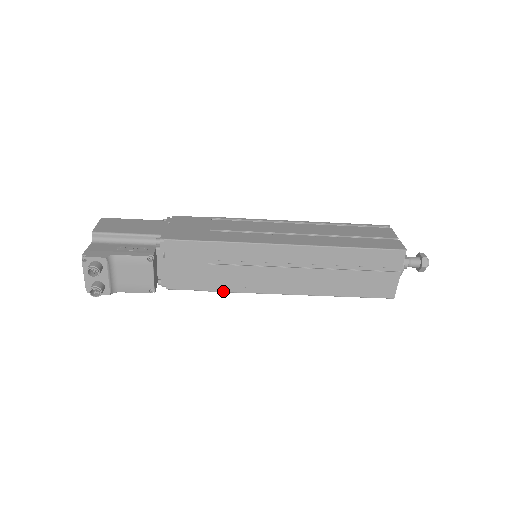
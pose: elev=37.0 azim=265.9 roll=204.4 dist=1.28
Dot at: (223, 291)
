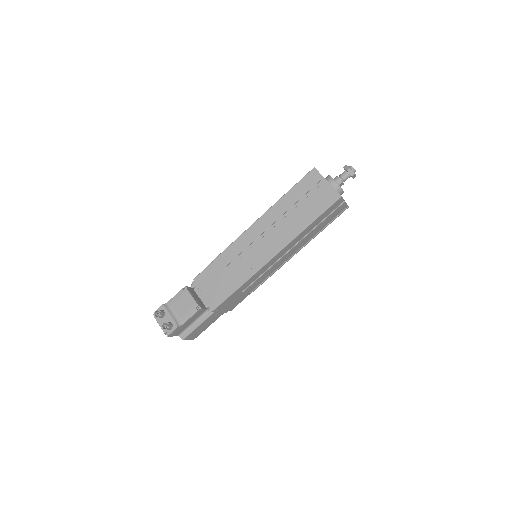
Dot at: (243, 283)
